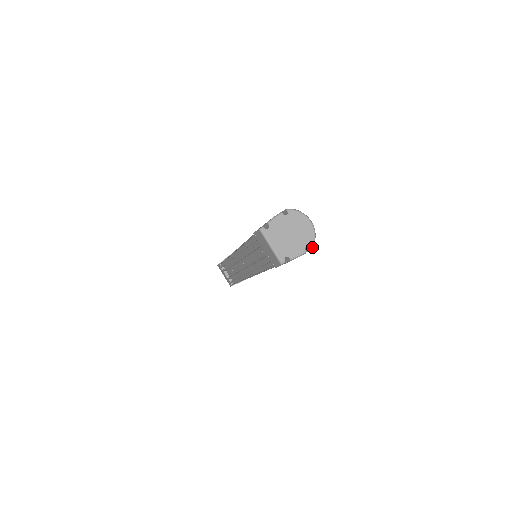
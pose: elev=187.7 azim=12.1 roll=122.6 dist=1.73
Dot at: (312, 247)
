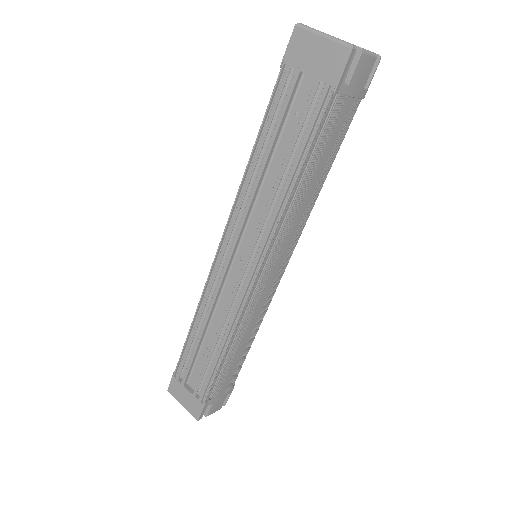
Dot at: (380, 57)
